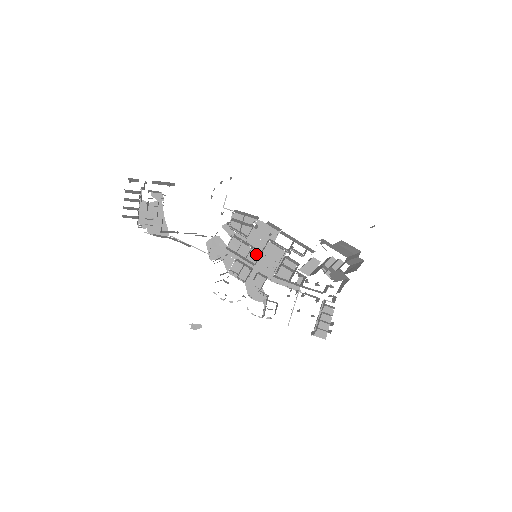
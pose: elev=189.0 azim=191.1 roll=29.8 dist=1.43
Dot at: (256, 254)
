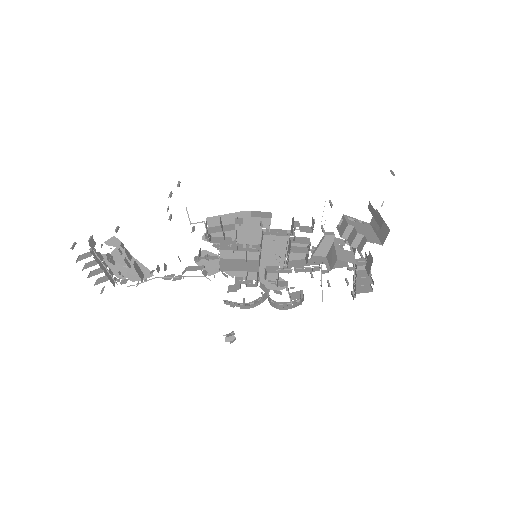
Dot at: occluded
